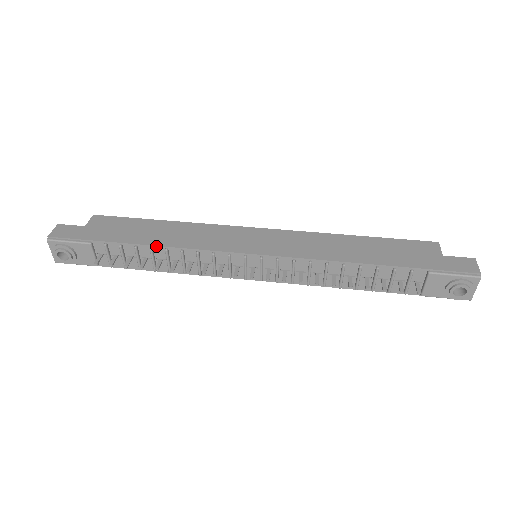
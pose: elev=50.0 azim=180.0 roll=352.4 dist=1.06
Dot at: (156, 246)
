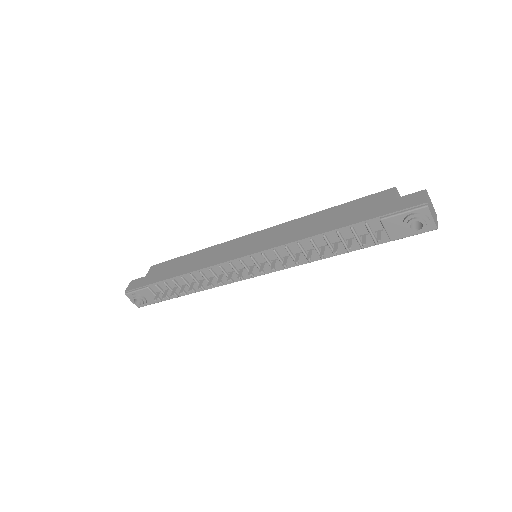
Dot at: (184, 274)
